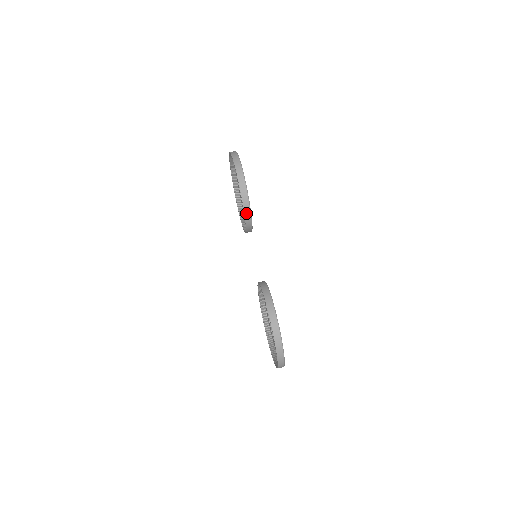
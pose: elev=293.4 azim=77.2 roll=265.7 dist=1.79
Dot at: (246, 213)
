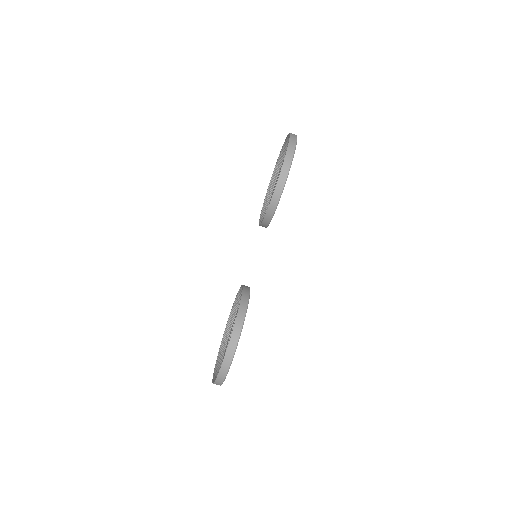
Dot at: (270, 207)
